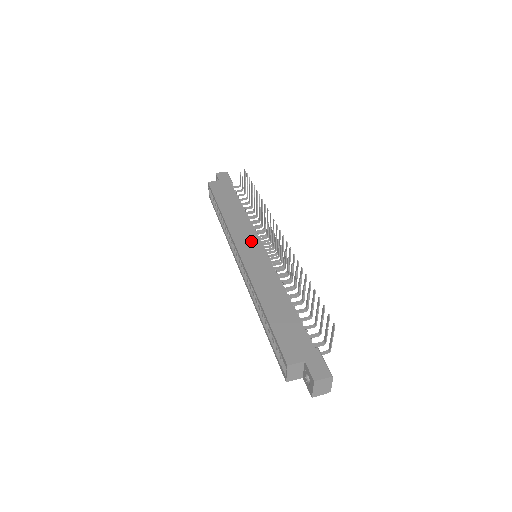
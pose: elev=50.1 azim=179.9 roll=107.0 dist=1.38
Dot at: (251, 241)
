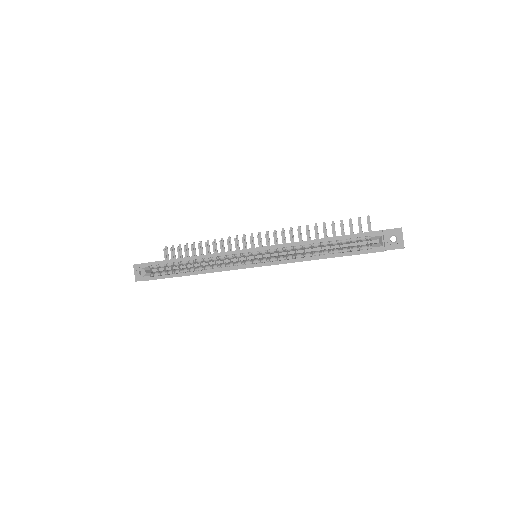
Dot at: occluded
